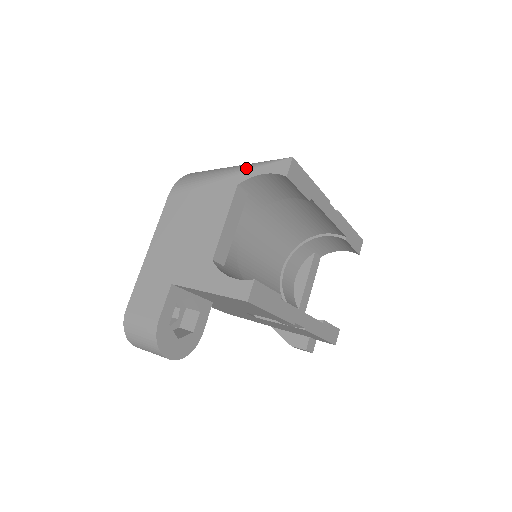
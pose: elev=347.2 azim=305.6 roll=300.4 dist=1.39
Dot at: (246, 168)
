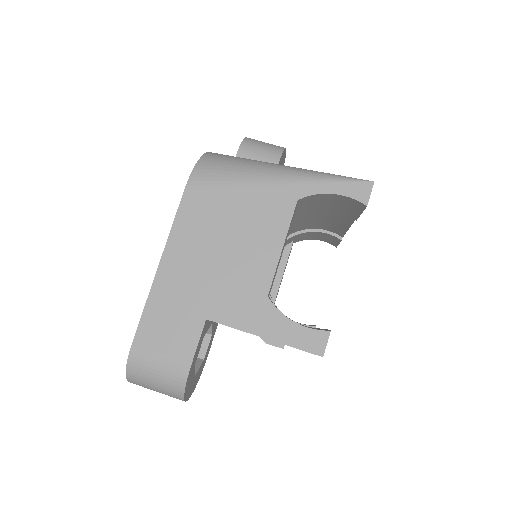
Dot at: (308, 179)
